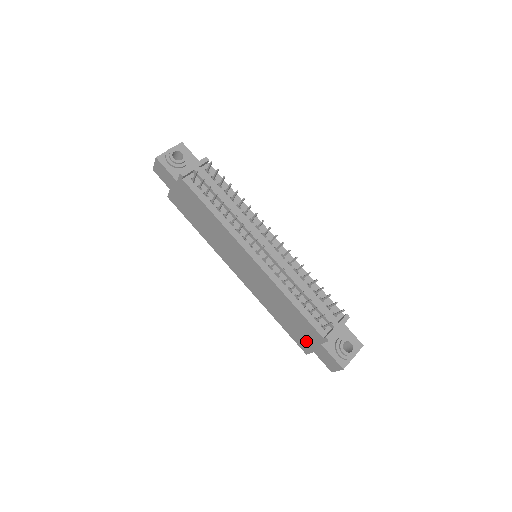
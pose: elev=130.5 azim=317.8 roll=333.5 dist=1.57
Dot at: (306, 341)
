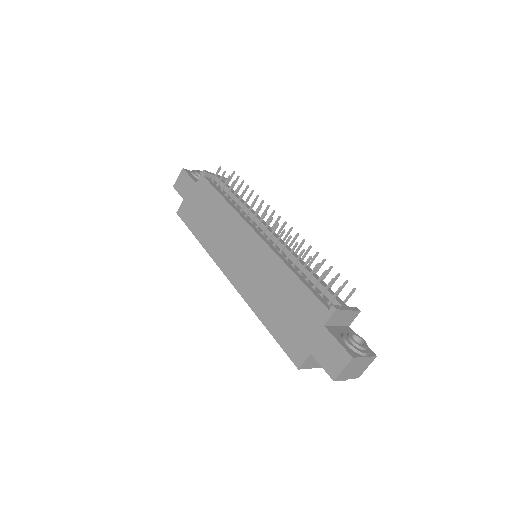
Dot at: (302, 337)
